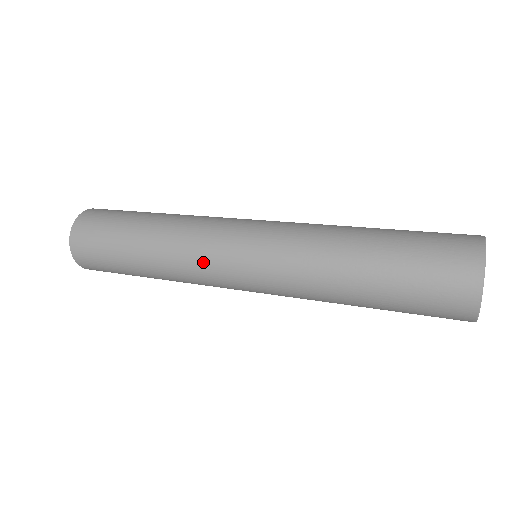
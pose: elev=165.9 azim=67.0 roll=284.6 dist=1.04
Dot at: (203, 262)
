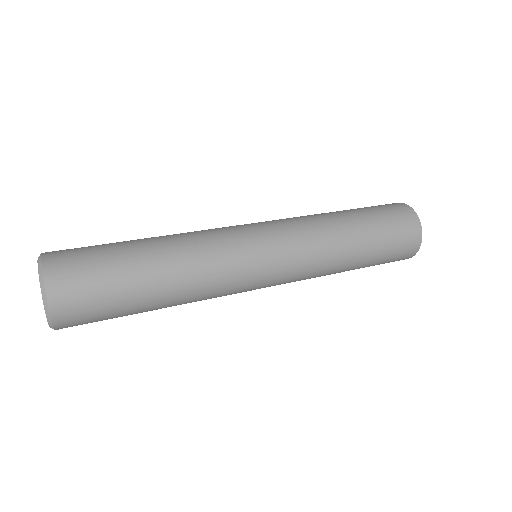
Dot at: occluded
